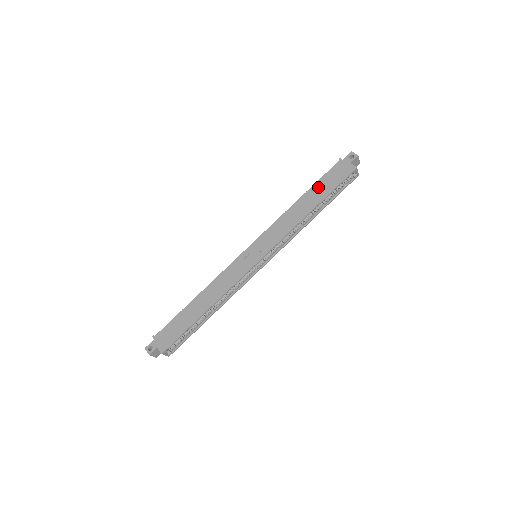
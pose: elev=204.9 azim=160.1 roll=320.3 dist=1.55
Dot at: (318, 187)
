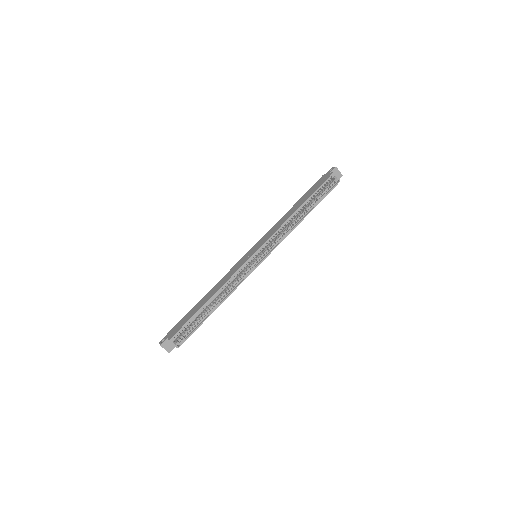
Dot at: (305, 195)
